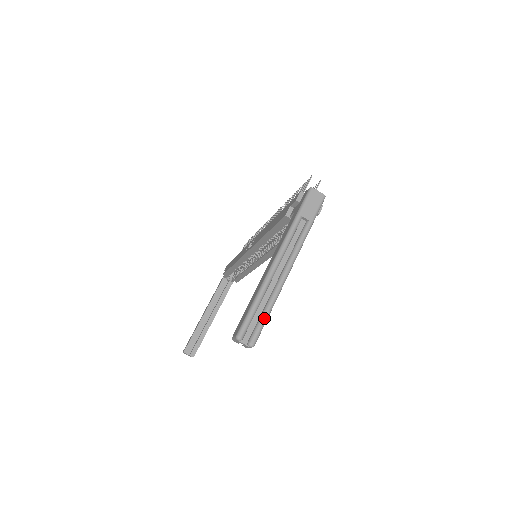
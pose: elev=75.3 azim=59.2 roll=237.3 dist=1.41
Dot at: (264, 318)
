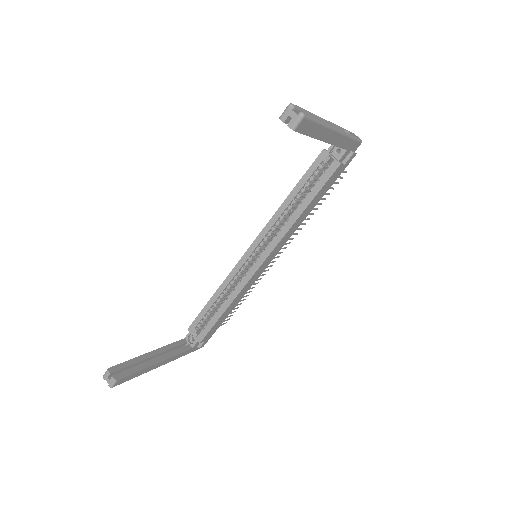
Dot at: occluded
